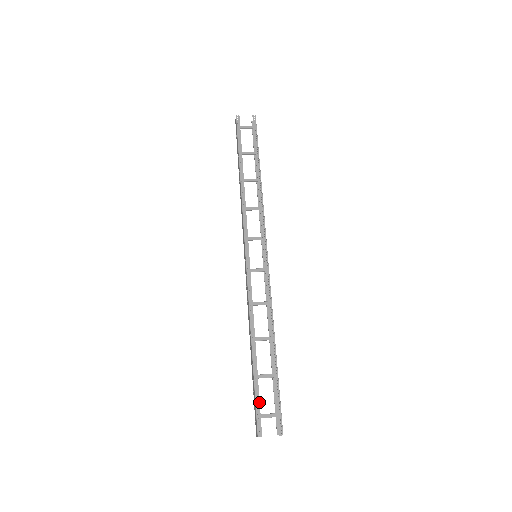
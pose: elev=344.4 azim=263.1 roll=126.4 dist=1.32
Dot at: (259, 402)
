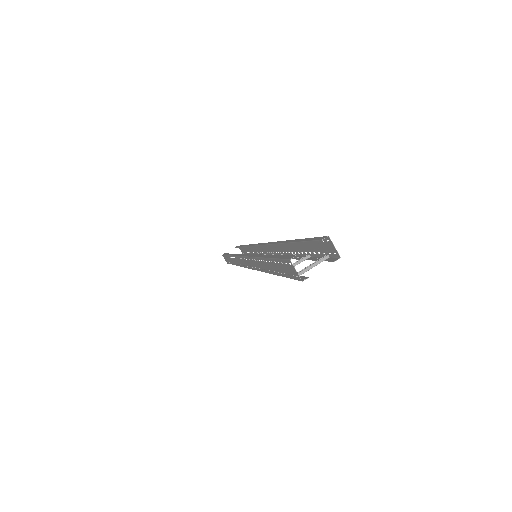
Dot at: occluded
